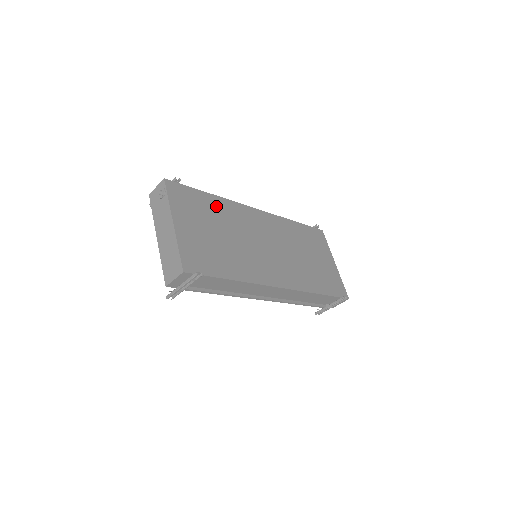
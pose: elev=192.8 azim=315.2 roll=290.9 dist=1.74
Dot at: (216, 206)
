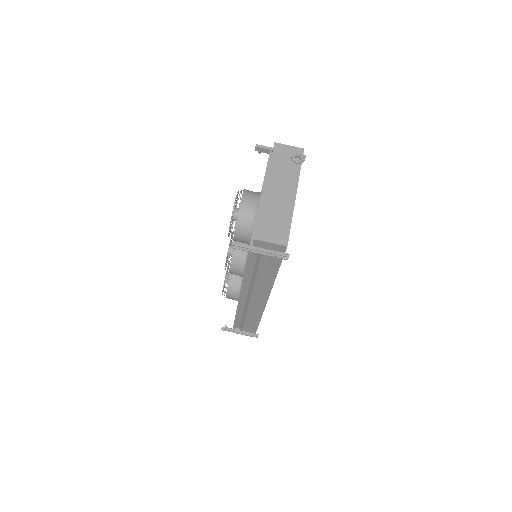
Dot at: occluded
